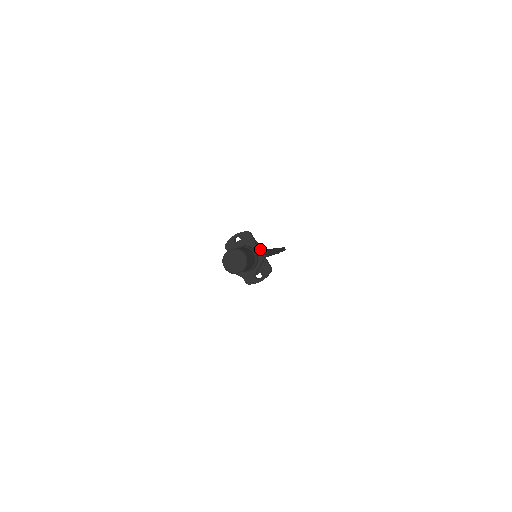
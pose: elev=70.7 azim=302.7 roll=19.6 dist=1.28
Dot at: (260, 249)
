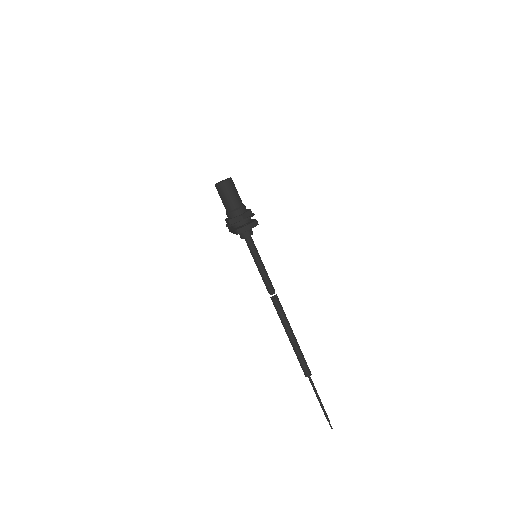
Dot at: occluded
